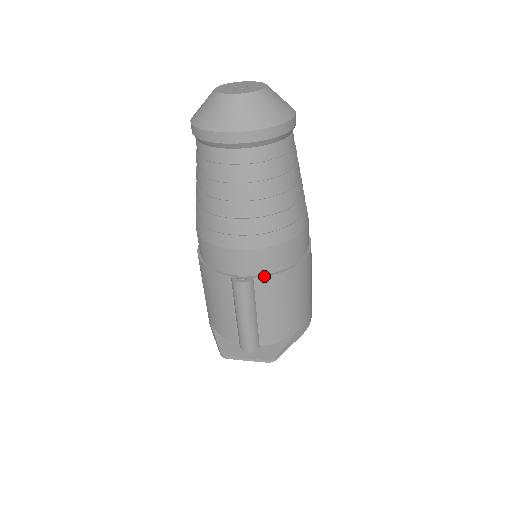
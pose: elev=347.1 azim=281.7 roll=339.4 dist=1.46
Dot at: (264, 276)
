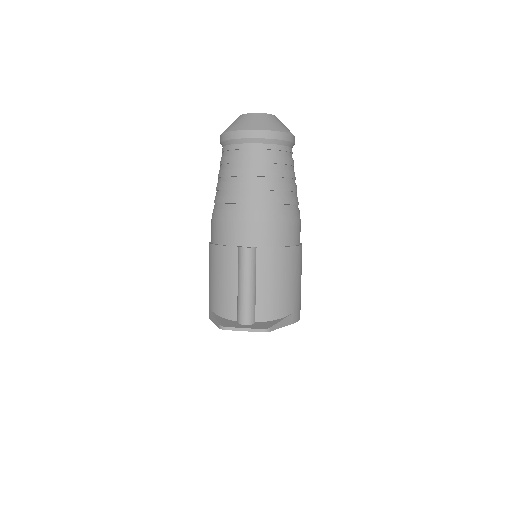
Dot at: (265, 247)
